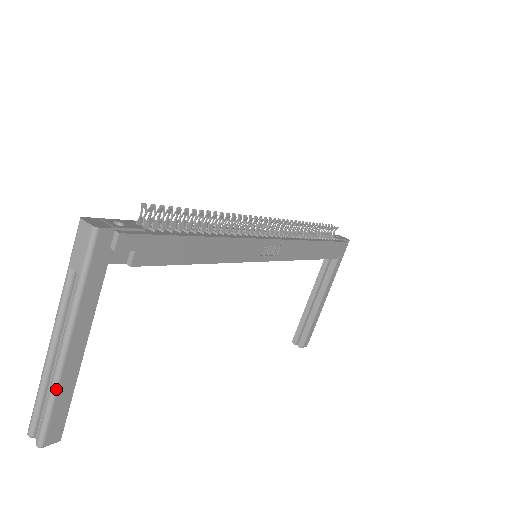
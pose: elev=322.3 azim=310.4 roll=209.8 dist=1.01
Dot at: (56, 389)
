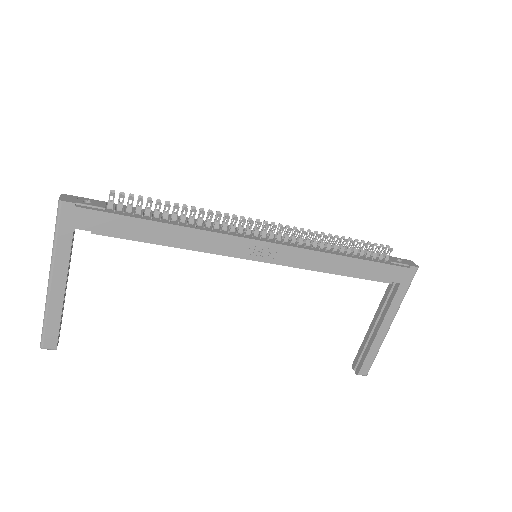
Dot at: (47, 309)
